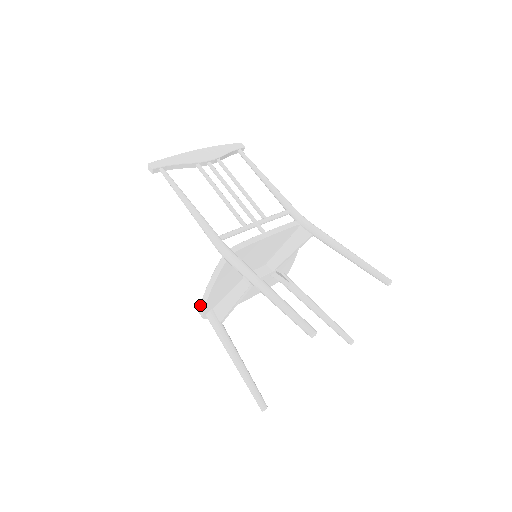
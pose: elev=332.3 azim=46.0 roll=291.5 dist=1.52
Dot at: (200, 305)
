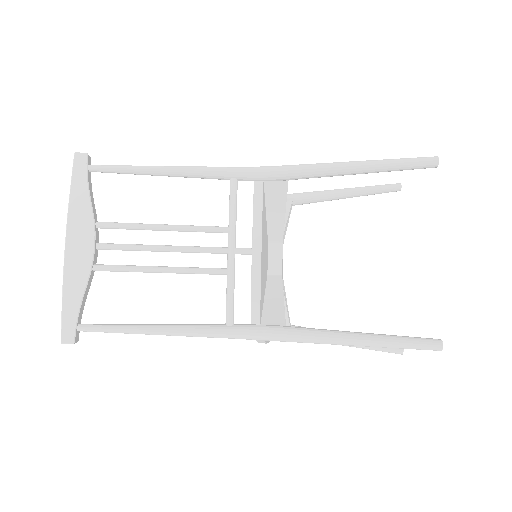
Dot at: occluded
